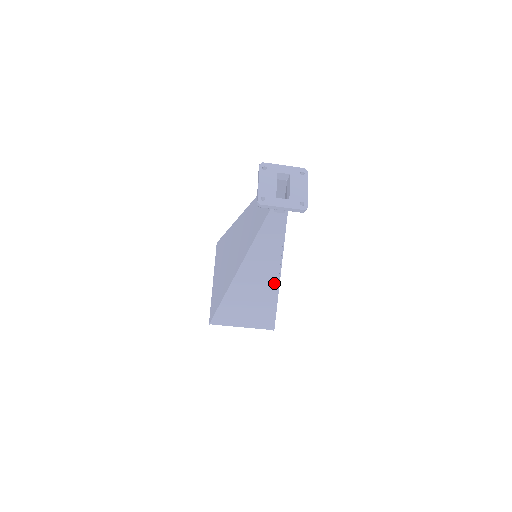
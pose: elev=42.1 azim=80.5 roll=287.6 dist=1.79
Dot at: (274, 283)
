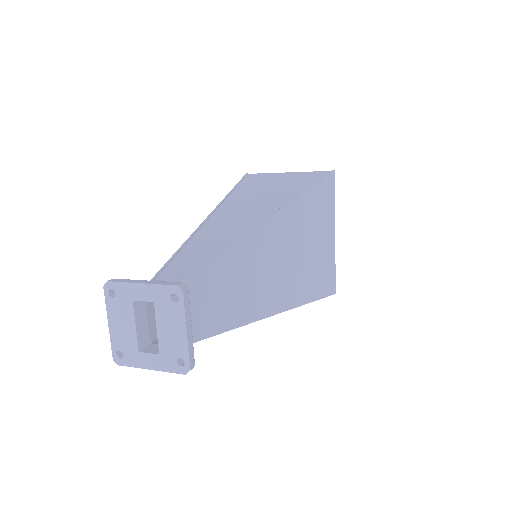
Dot at: occluded
